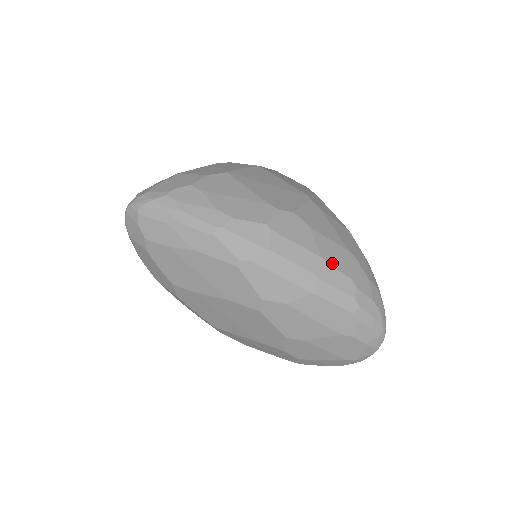
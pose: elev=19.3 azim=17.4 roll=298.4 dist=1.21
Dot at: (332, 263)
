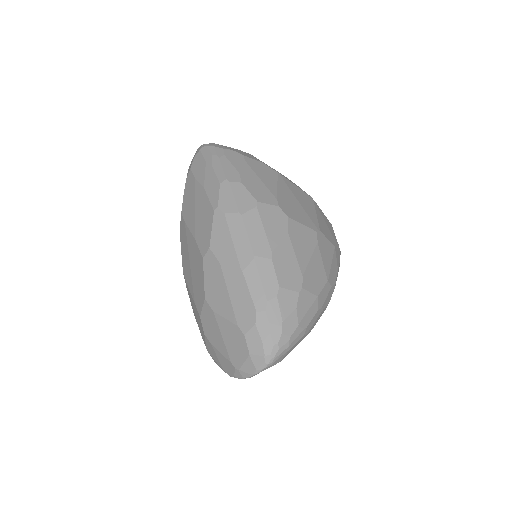
Dot at: (276, 264)
